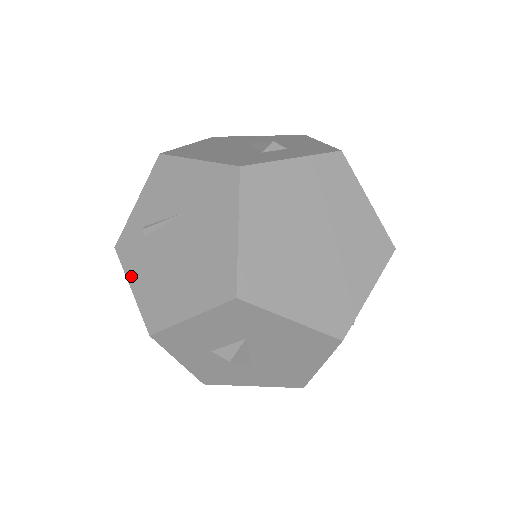
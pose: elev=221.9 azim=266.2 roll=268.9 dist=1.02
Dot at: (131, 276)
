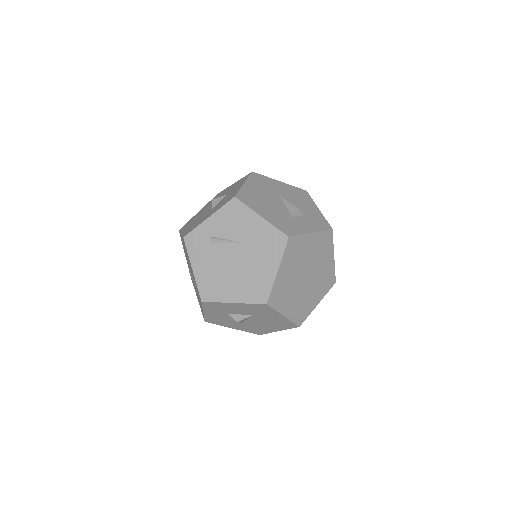
Dot at: (194, 262)
